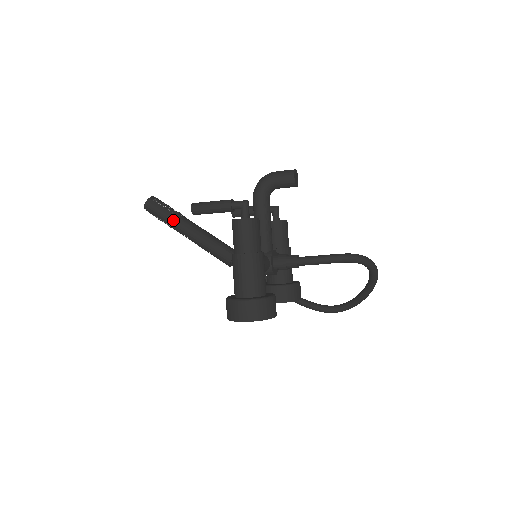
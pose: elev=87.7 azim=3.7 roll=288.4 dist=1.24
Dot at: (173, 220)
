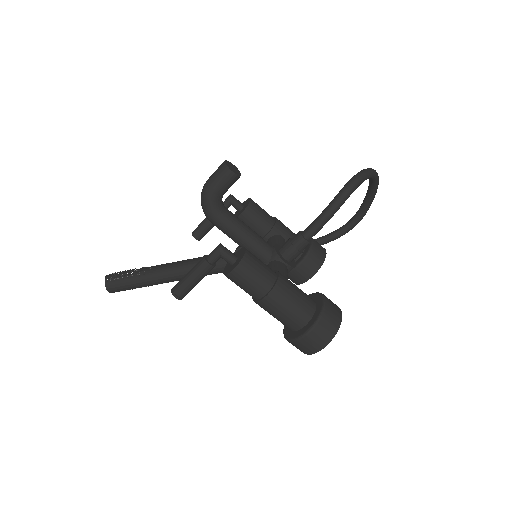
Dot at: (145, 281)
